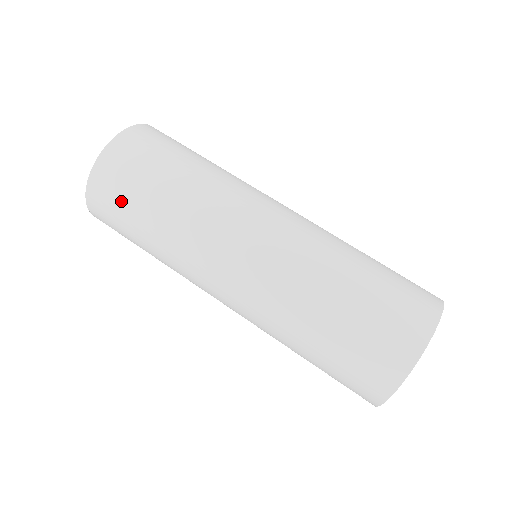
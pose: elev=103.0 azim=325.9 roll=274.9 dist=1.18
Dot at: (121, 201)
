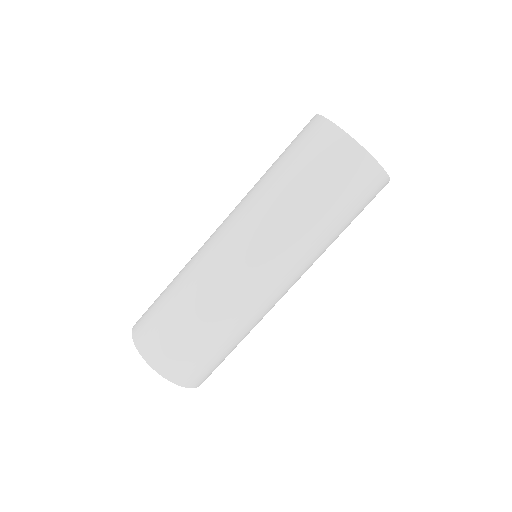
Dot at: (164, 331)
